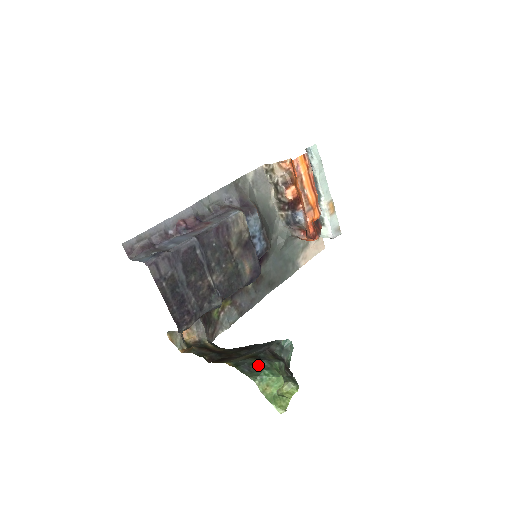
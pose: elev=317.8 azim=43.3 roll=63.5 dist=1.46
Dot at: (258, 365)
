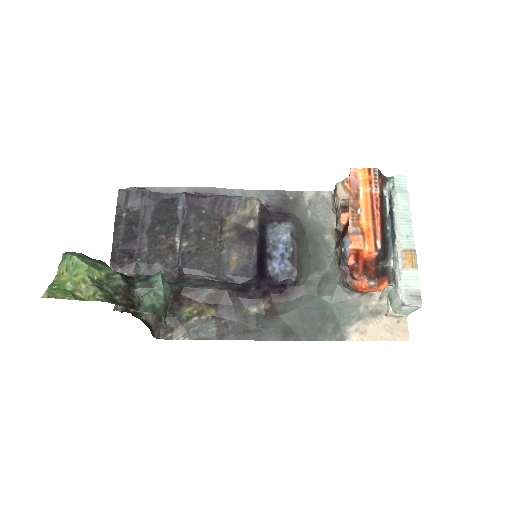
Dot at: occluded
